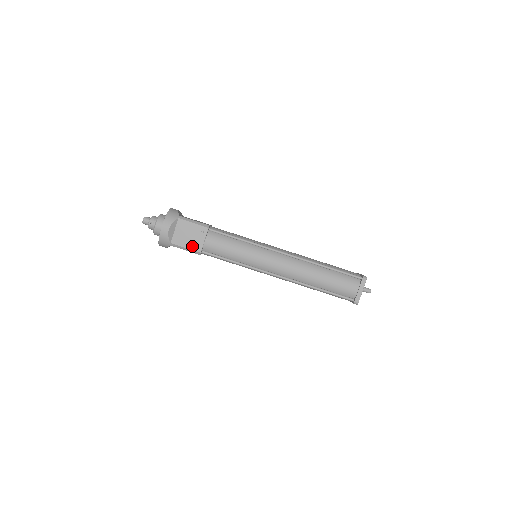
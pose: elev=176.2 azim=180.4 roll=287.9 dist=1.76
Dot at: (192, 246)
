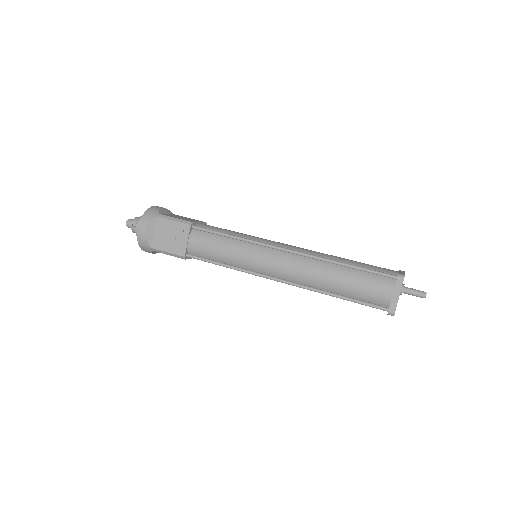
Dot at: (174, 249)
